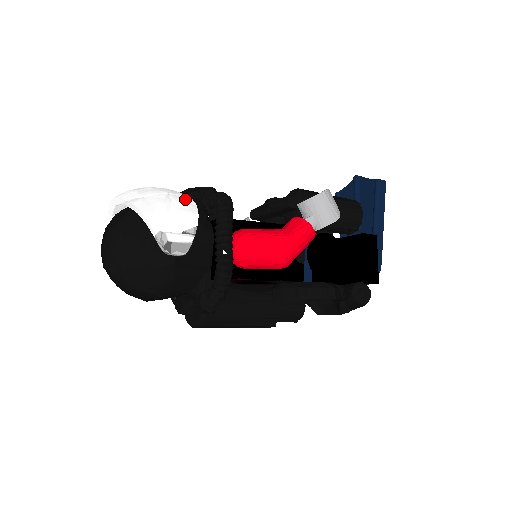
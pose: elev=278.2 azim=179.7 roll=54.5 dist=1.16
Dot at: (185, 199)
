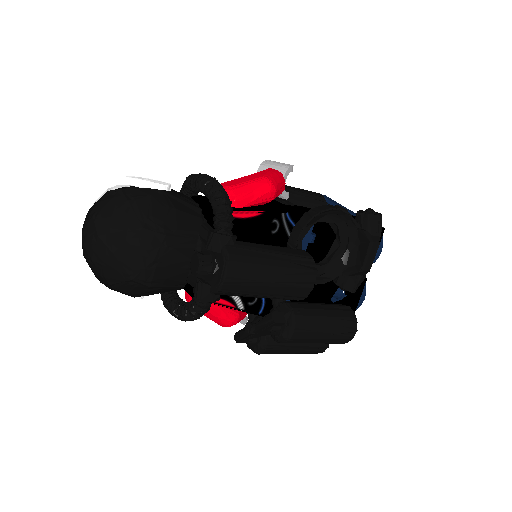
Dot at: occluded
